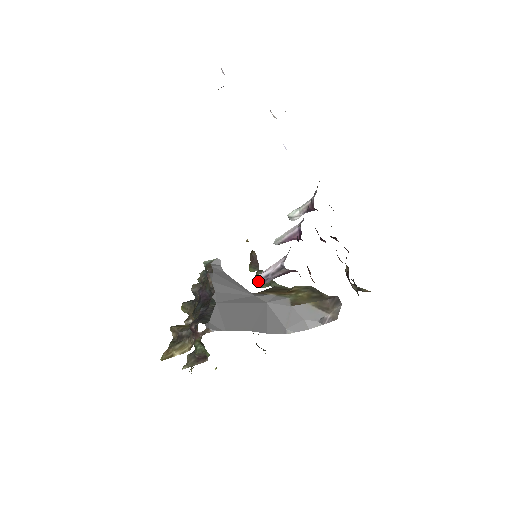
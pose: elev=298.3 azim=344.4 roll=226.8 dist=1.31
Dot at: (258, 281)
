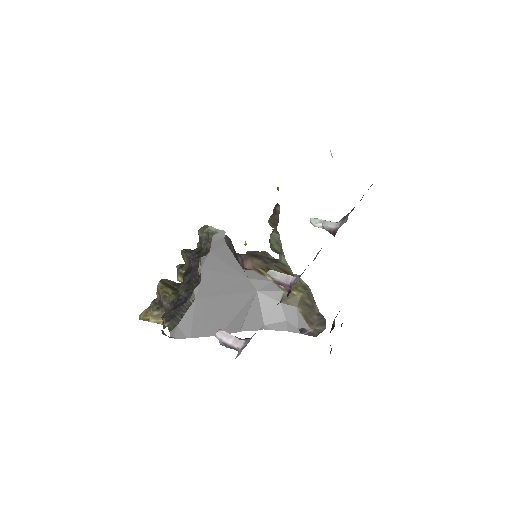
Dot at: (218, 339)
